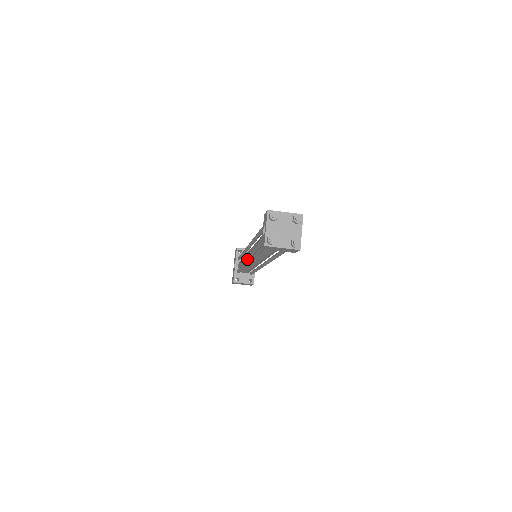
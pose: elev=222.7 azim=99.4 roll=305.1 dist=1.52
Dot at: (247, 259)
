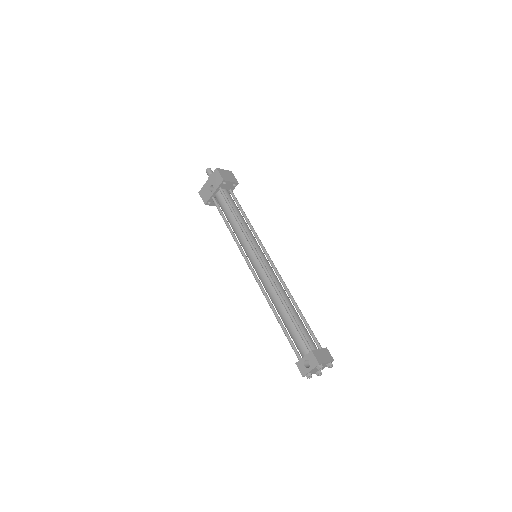
Dot at: (248, 255)
